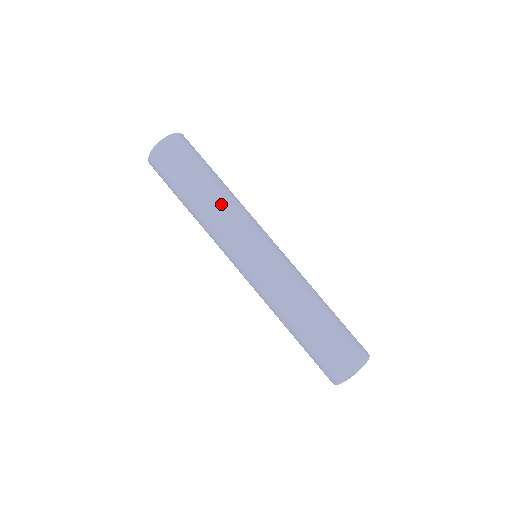
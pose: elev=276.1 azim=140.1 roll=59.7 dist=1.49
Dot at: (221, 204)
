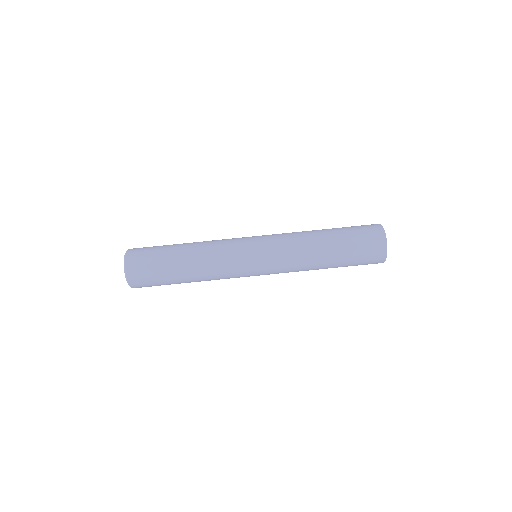
Dot at: (202, 249)
